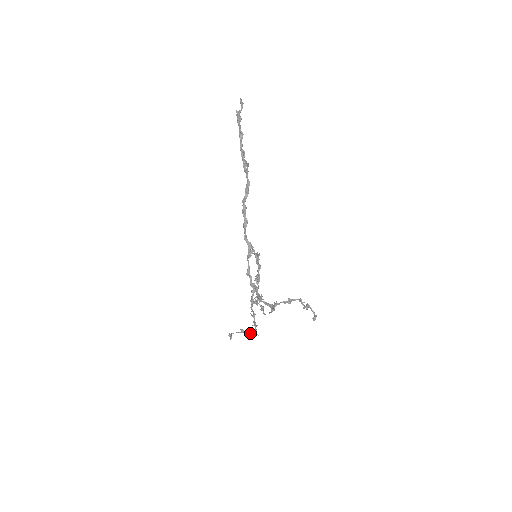
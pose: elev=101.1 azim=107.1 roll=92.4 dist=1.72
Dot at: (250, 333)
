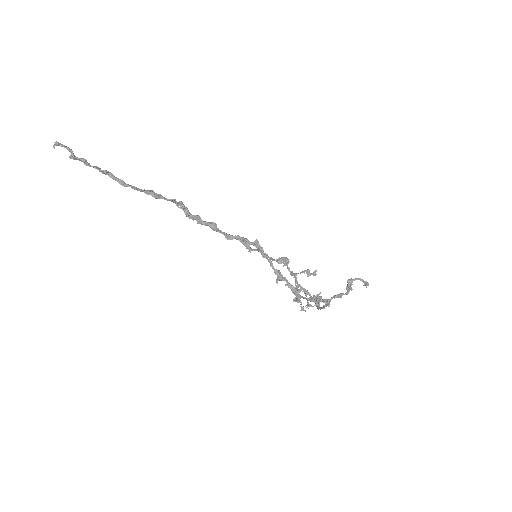
Dot at: occluded
